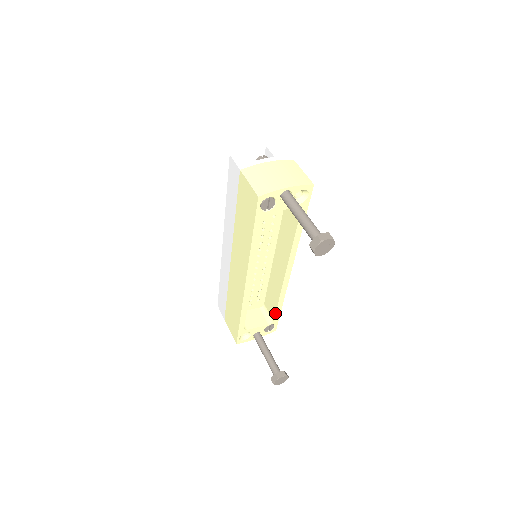
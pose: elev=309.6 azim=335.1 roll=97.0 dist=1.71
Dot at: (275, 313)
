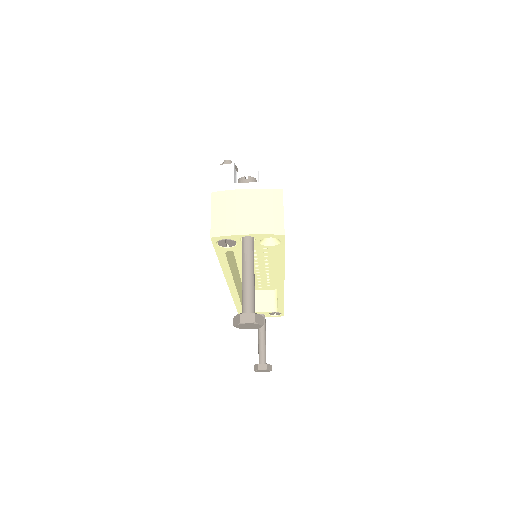
Dot at: (278, 306)
